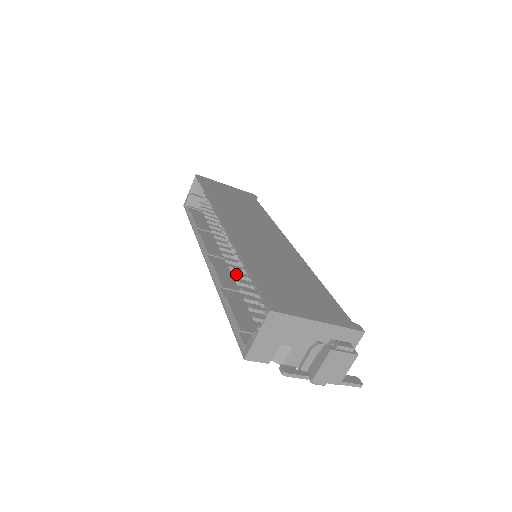
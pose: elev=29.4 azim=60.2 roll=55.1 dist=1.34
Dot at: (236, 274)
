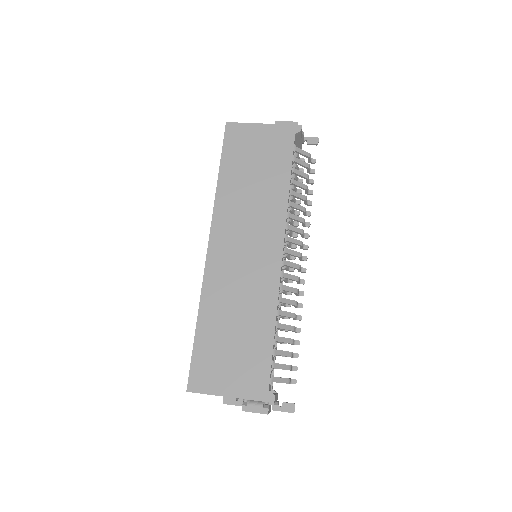
Dot at: occluded
